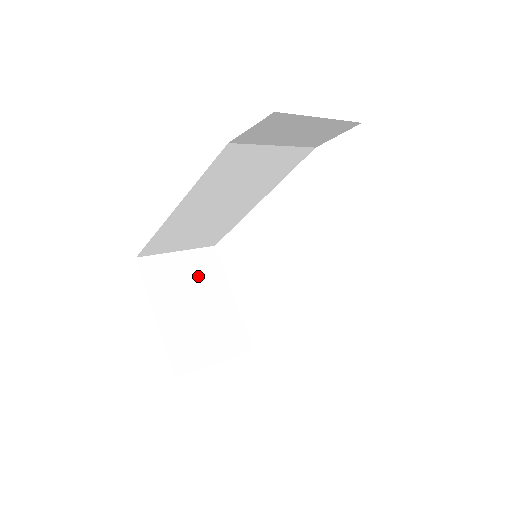
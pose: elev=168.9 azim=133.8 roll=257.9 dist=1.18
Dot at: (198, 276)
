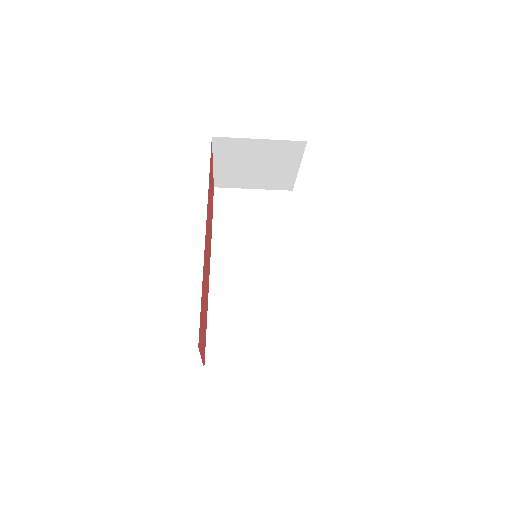
Dot at: occluded
